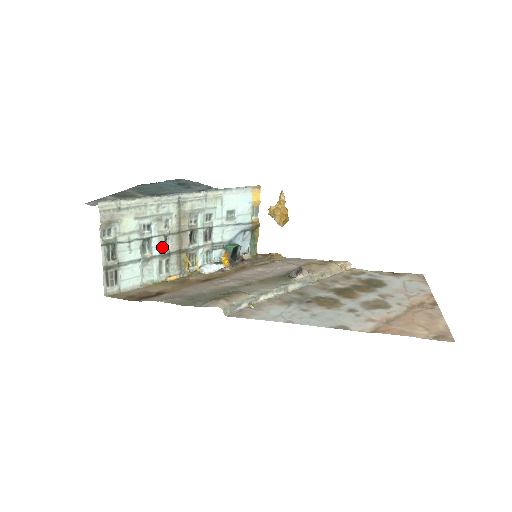
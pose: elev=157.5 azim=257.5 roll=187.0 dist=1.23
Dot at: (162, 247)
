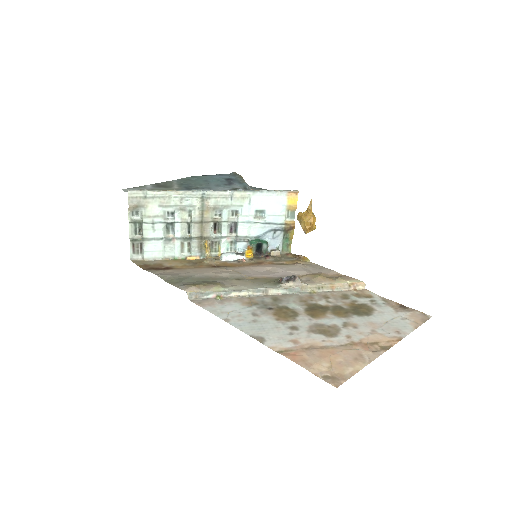
Dot at: (184, 232)
